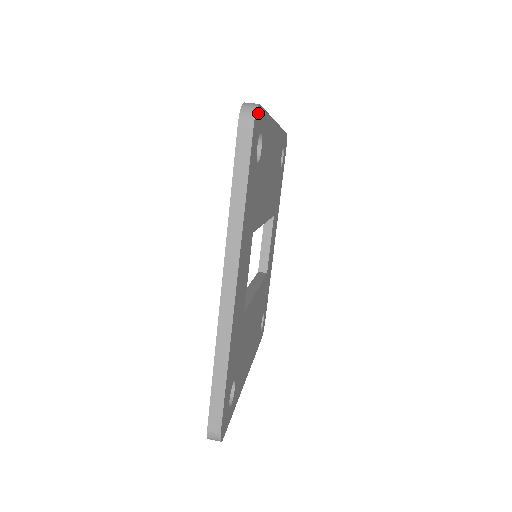
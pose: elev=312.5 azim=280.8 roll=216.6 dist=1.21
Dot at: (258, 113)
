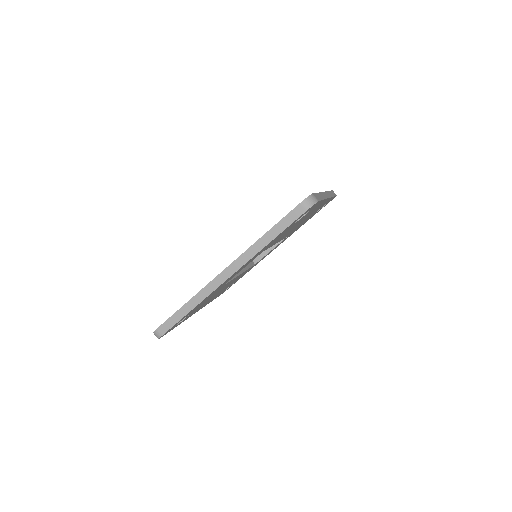
Dot at: occluded
